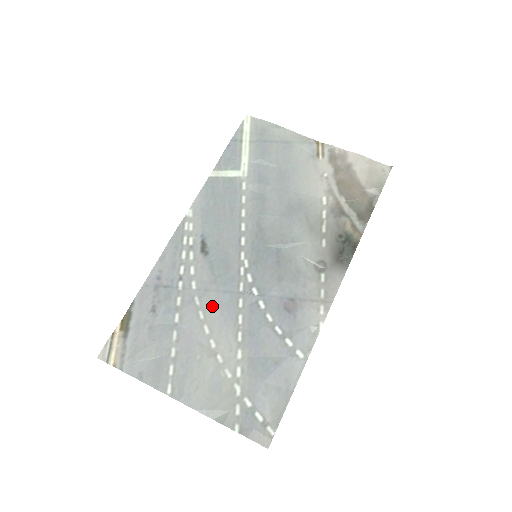
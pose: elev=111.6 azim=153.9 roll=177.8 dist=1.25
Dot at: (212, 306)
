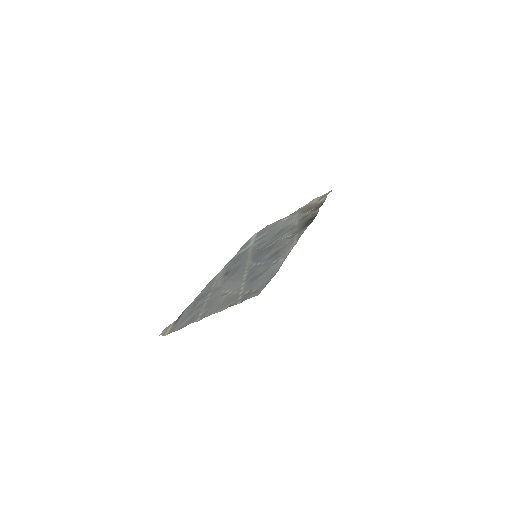
Dot at: (228, 282)
